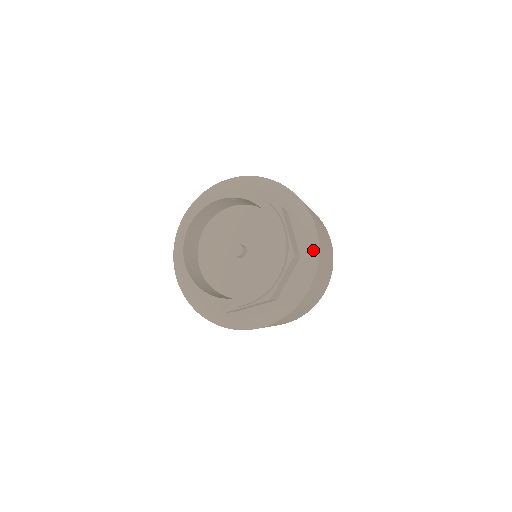
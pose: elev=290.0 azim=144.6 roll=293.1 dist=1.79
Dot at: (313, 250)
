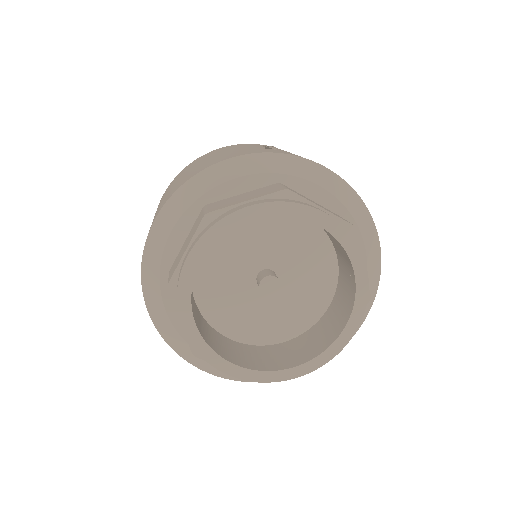
Dot at: occluded
